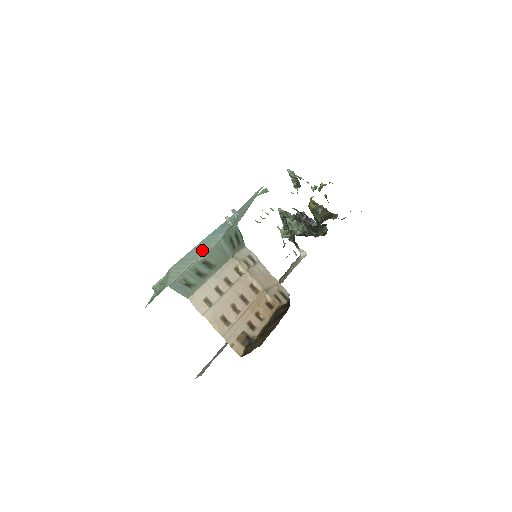
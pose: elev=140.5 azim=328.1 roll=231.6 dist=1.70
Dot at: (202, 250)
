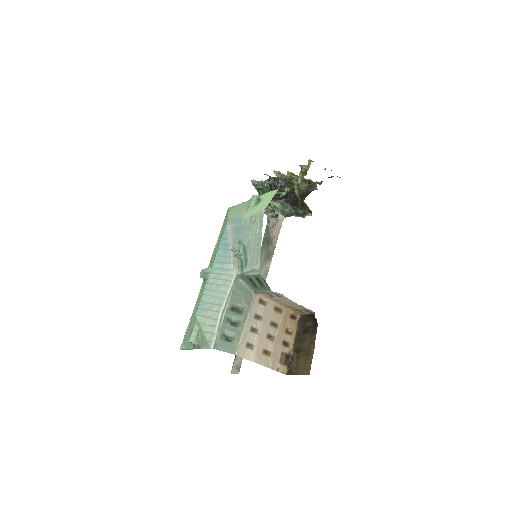
Dot at: (221, 290)
